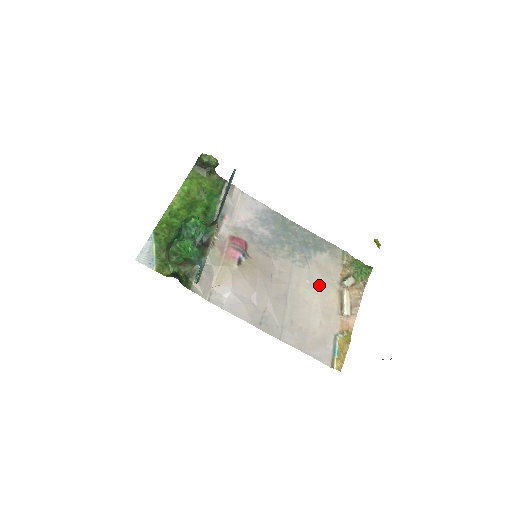
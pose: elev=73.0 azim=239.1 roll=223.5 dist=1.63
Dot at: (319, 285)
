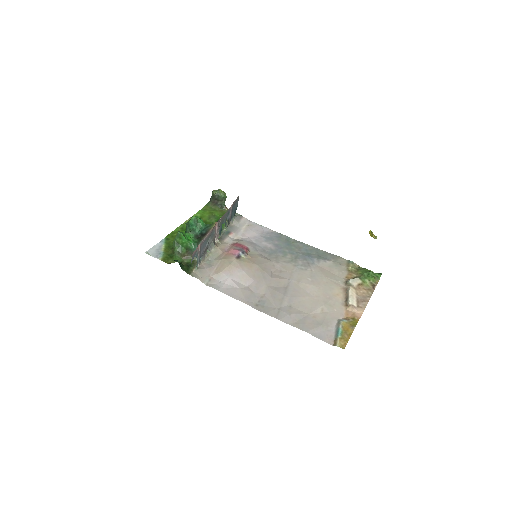
Dot at: (321, 282)
